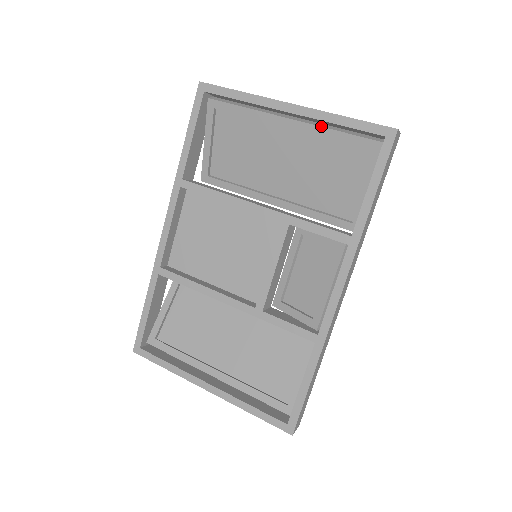
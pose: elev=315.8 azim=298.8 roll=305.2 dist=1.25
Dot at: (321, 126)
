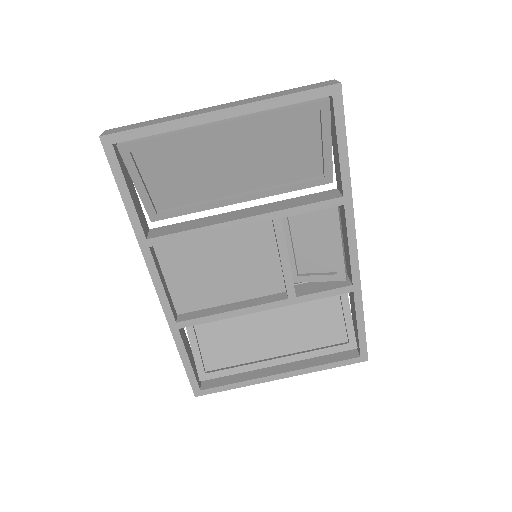
Dot at: (259, 113)
